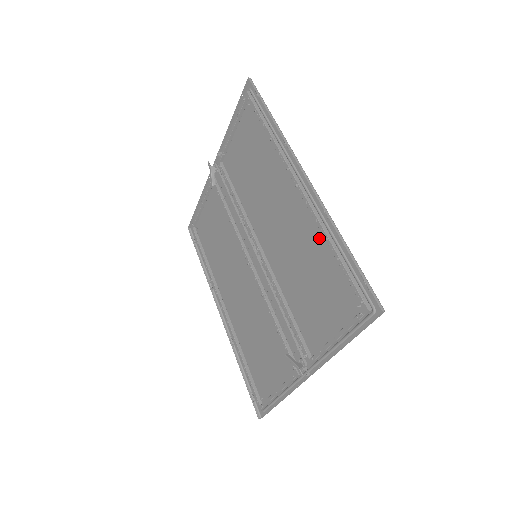
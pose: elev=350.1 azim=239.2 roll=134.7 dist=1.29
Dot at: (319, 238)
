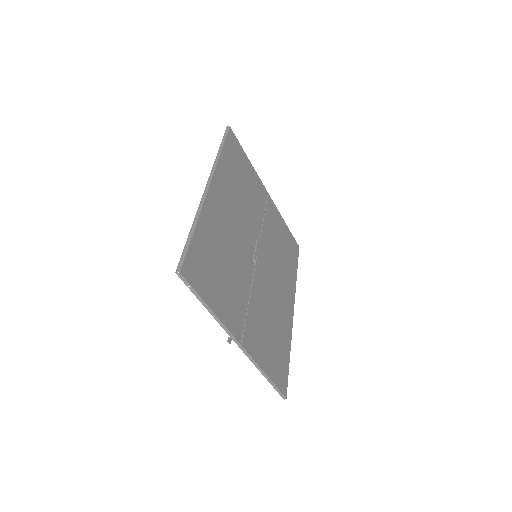
Dot at: (210, 229)
